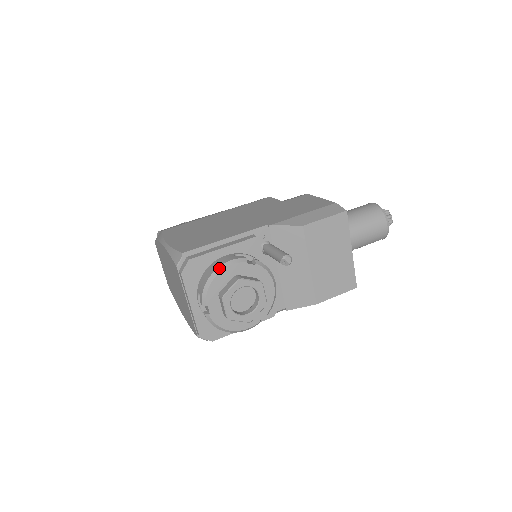
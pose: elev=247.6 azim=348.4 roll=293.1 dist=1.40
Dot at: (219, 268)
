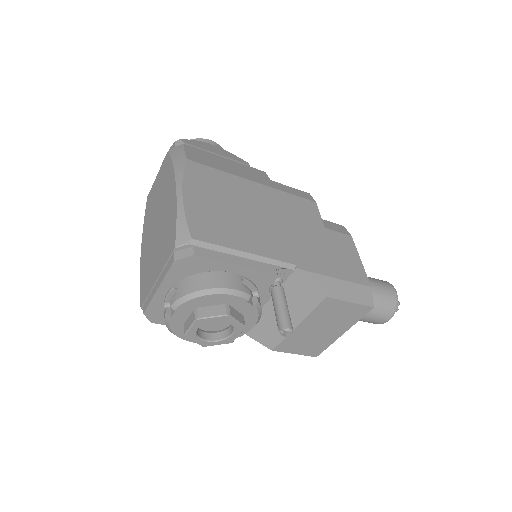
Dot at: (217, 289)
